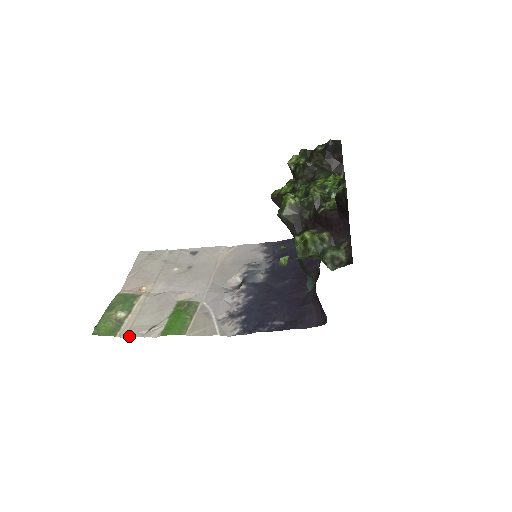
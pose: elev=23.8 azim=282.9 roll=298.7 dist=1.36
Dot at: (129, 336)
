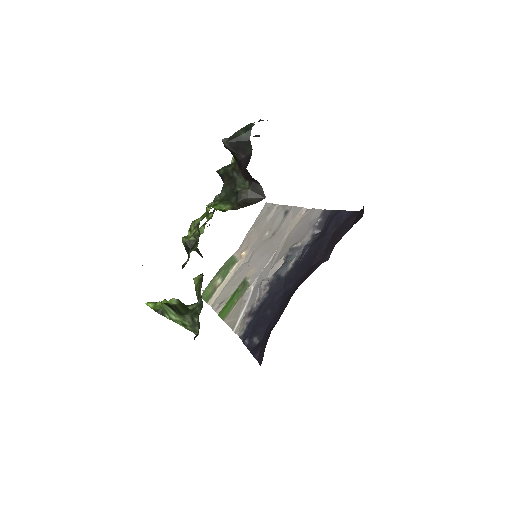
Dot at: (212, 306)
